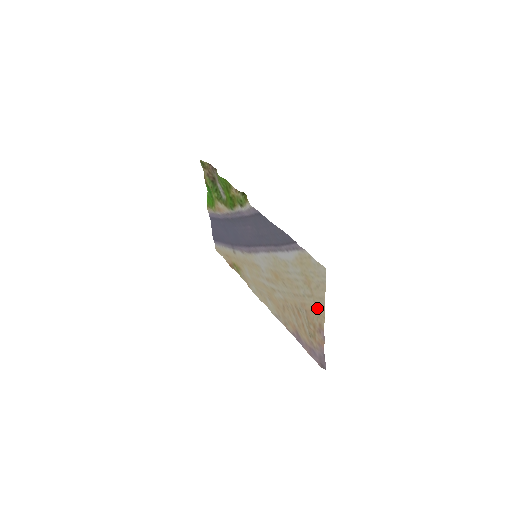
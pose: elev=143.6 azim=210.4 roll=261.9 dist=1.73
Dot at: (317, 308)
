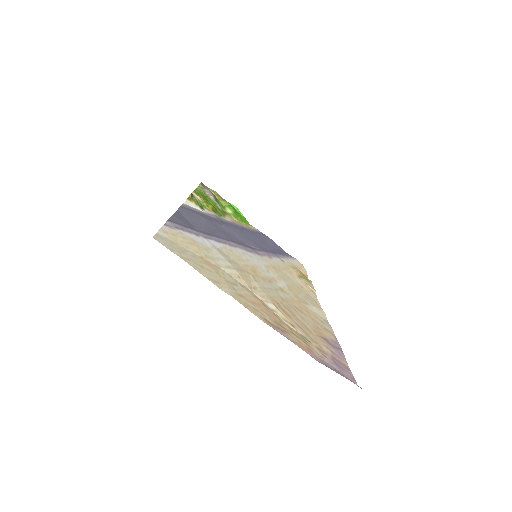
Dot at: (240, 297)
